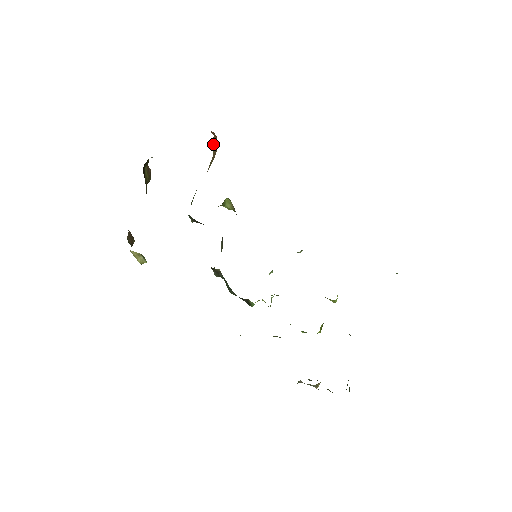
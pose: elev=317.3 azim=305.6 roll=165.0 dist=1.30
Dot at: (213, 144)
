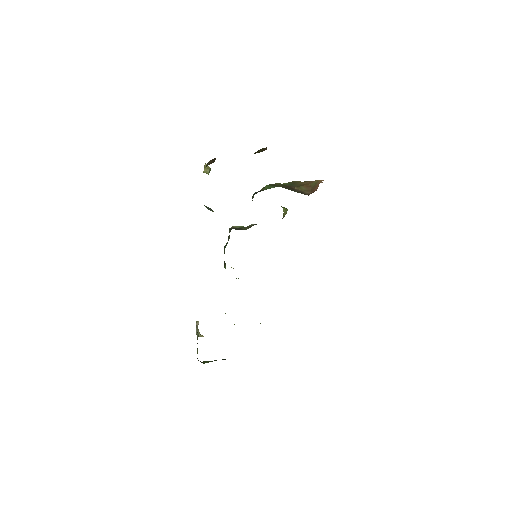
Dot at: (316, 182)
